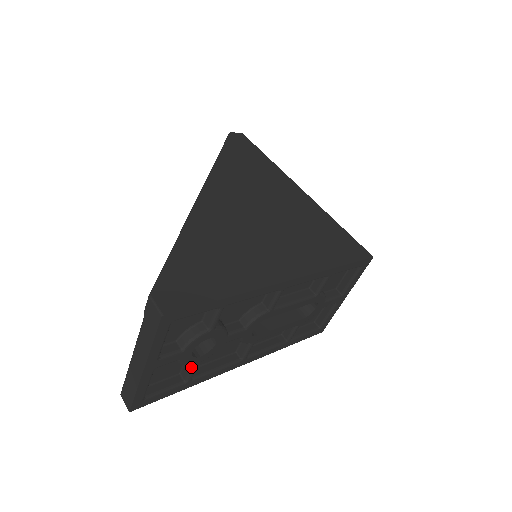
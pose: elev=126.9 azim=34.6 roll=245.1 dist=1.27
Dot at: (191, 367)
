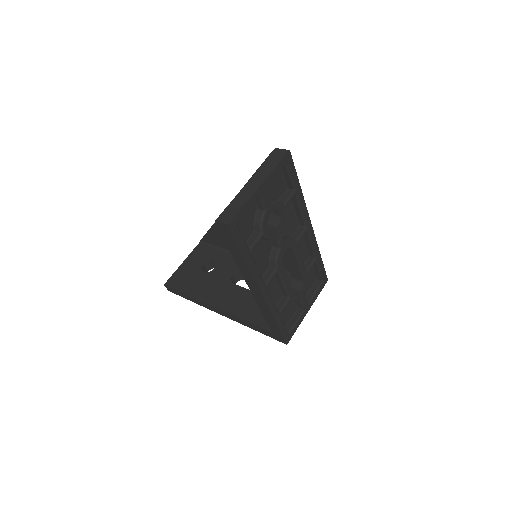
Dot at: (259, 235)
